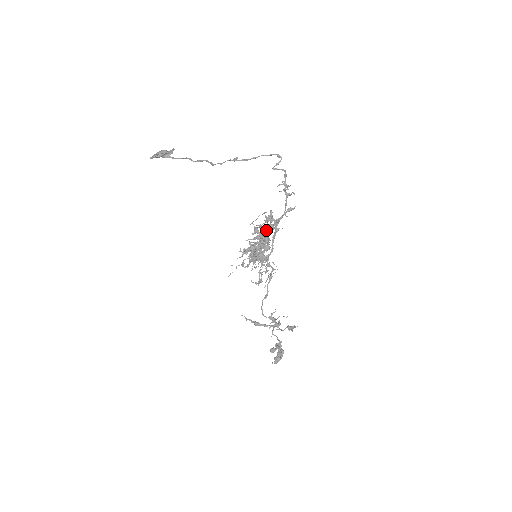
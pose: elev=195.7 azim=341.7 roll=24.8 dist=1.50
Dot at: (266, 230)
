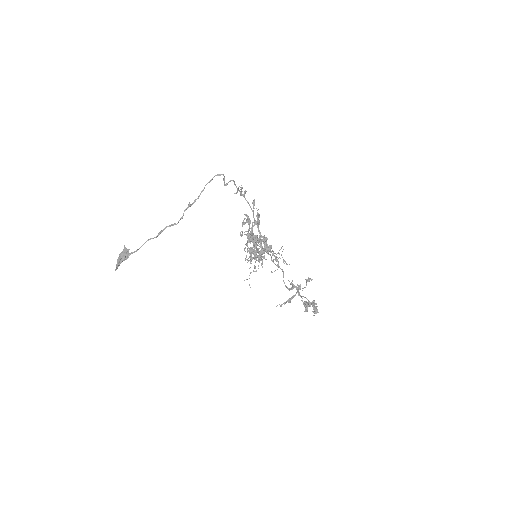
Dot at: (251, 231)
